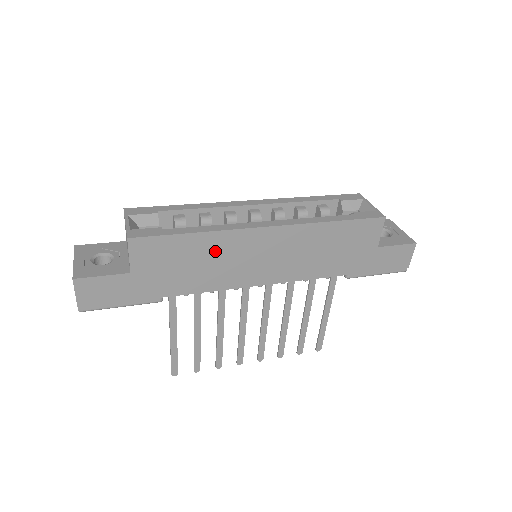
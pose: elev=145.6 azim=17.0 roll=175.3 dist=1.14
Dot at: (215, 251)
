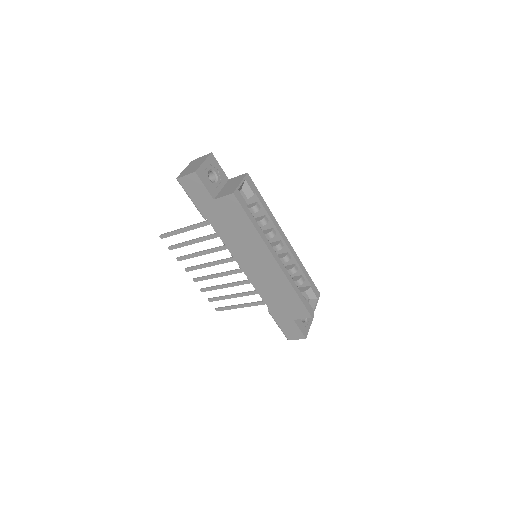
Dot at: (249, 238)
